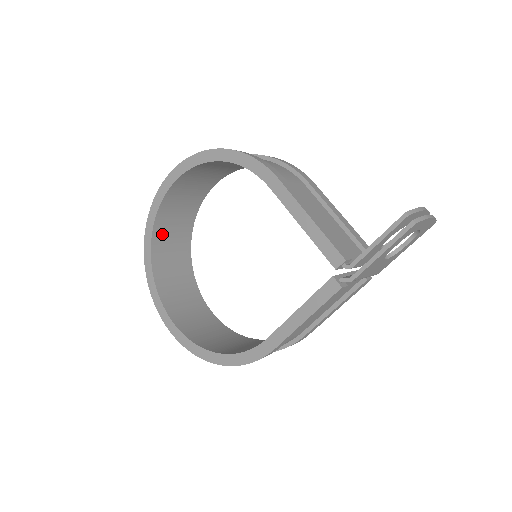
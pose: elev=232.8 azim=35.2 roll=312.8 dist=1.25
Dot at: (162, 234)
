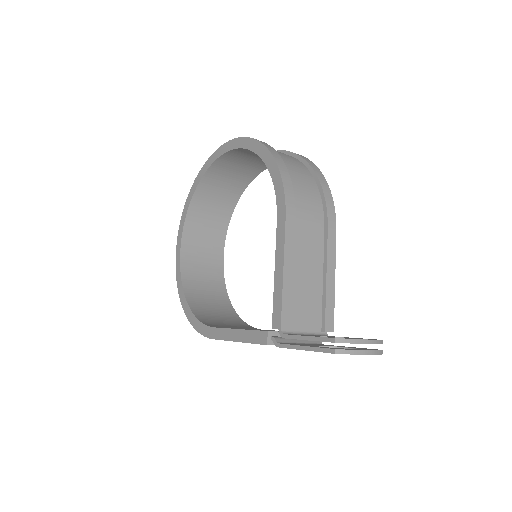
Dot at: (213, 179)
